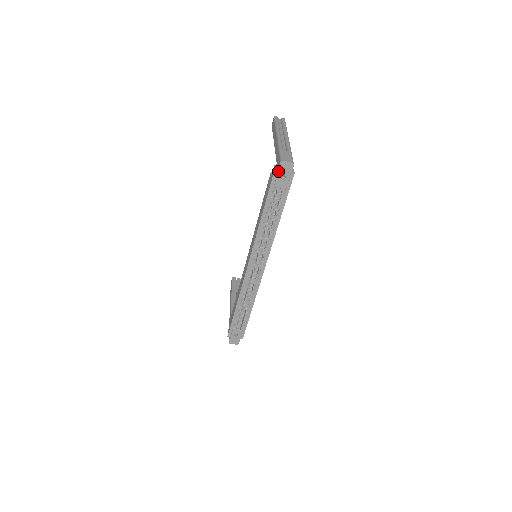
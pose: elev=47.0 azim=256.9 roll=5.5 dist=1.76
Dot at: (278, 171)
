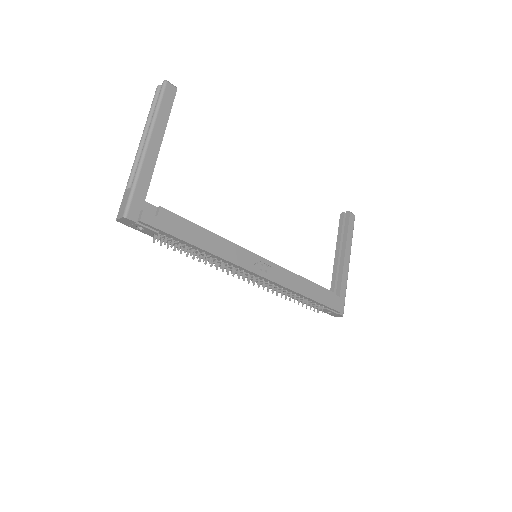
Dot at: (129, 226)
